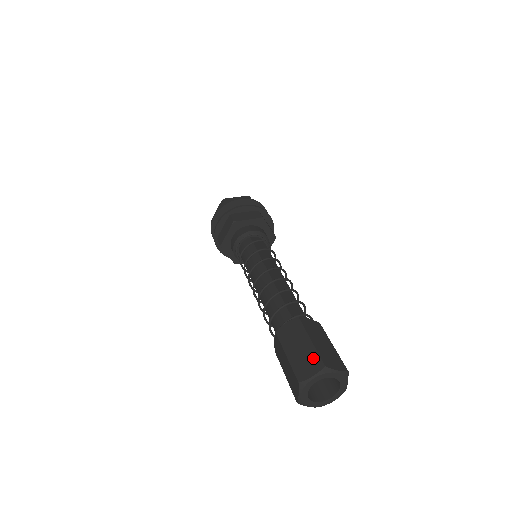
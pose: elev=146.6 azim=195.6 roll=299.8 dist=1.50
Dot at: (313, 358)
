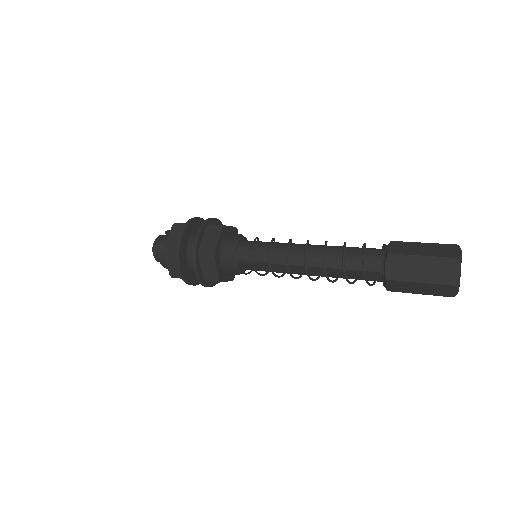
Dot at: (444, 246)
